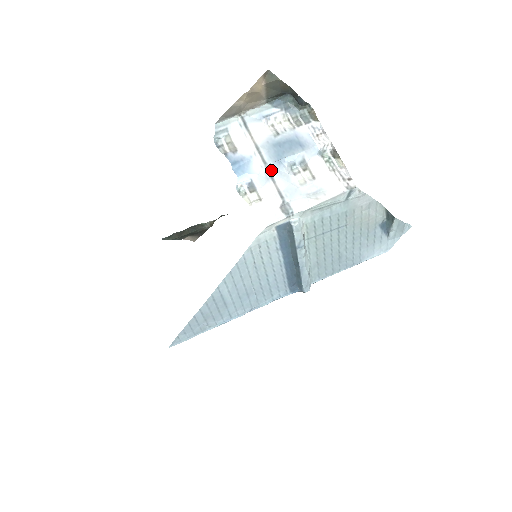
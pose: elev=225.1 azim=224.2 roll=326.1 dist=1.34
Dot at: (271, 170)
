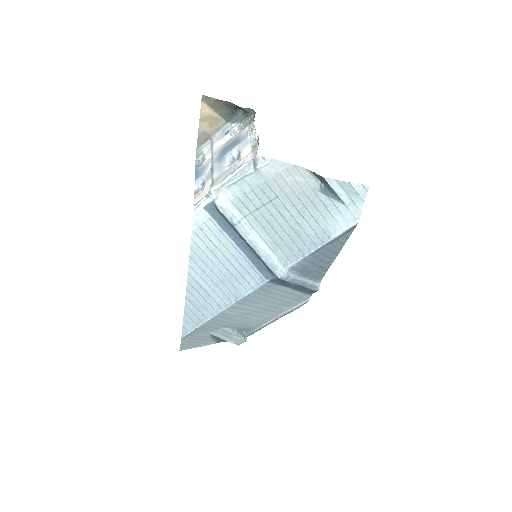
Dot at: (213, 168)
